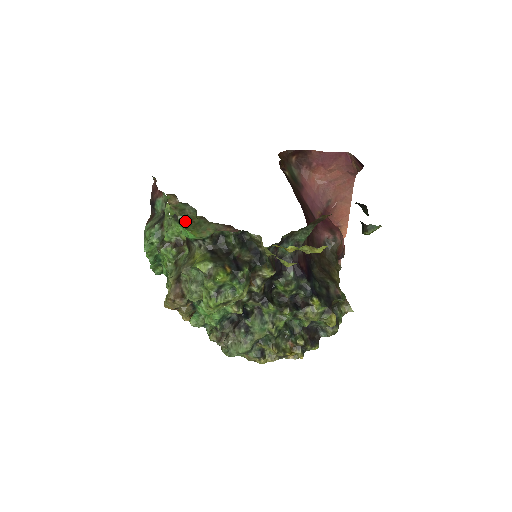
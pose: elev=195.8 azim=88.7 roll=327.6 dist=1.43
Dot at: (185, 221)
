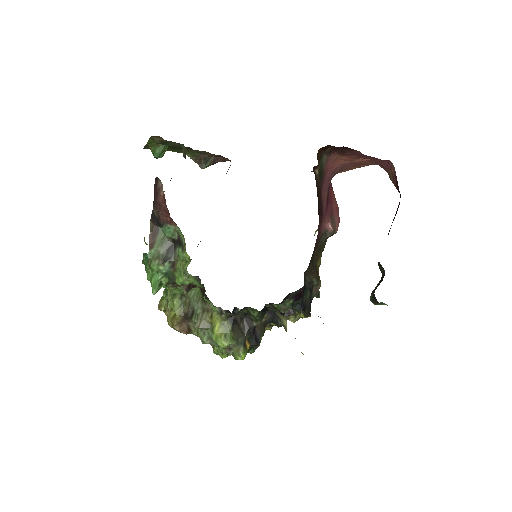
Dot at: occluded
